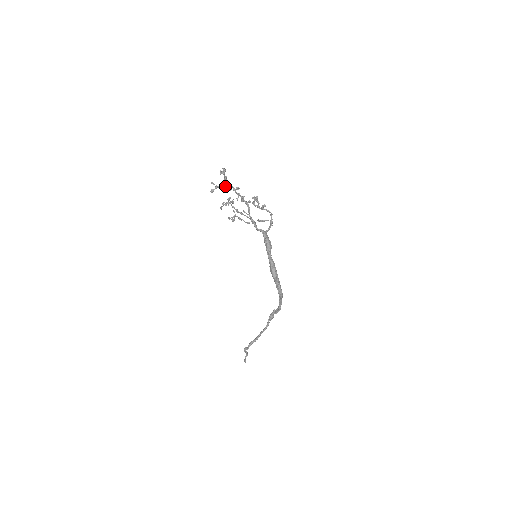
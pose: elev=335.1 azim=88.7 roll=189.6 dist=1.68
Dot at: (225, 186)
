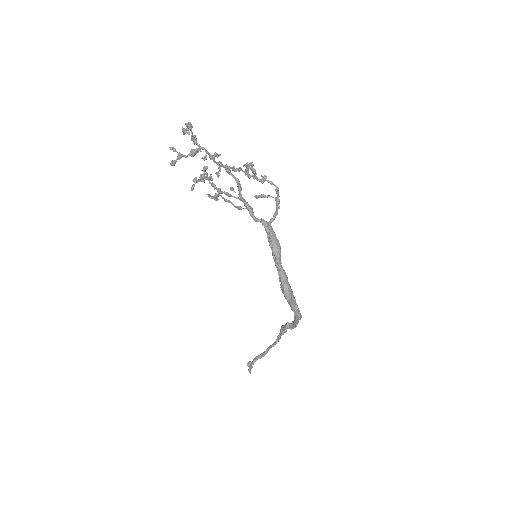
Dot at: (194, 154)
